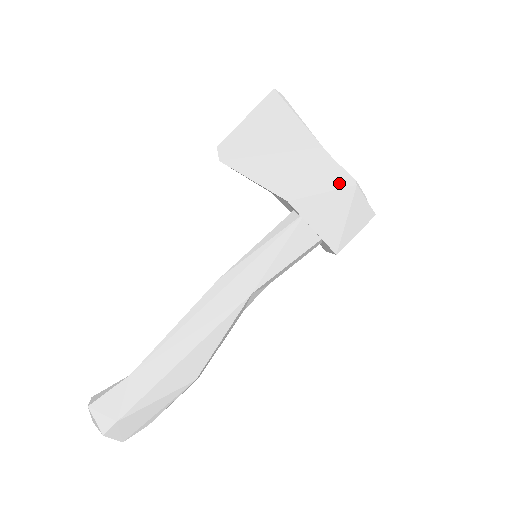
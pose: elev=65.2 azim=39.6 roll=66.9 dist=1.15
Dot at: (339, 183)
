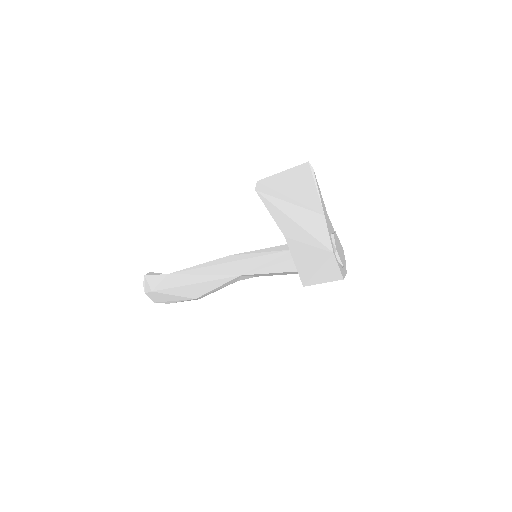
Dot at: (322, 245)
